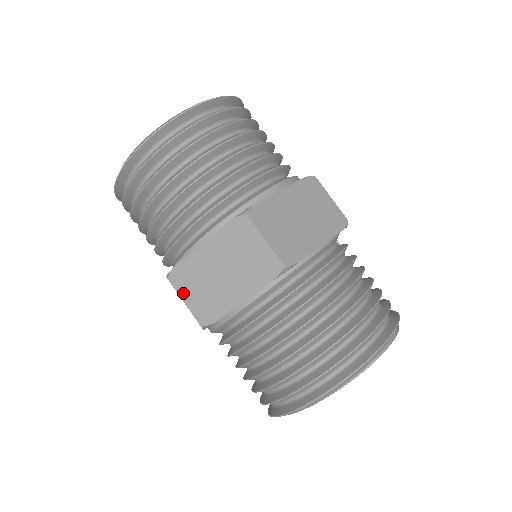
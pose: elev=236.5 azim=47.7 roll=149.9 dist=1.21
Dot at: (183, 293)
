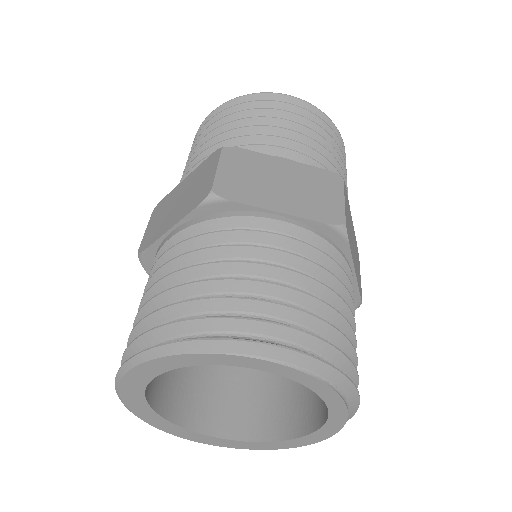
Dot at: (225, 163)
